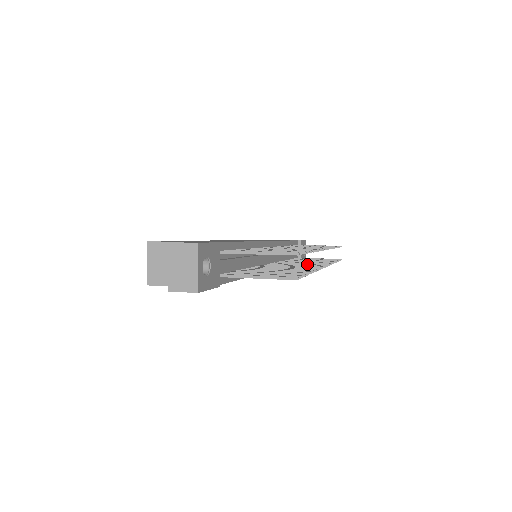
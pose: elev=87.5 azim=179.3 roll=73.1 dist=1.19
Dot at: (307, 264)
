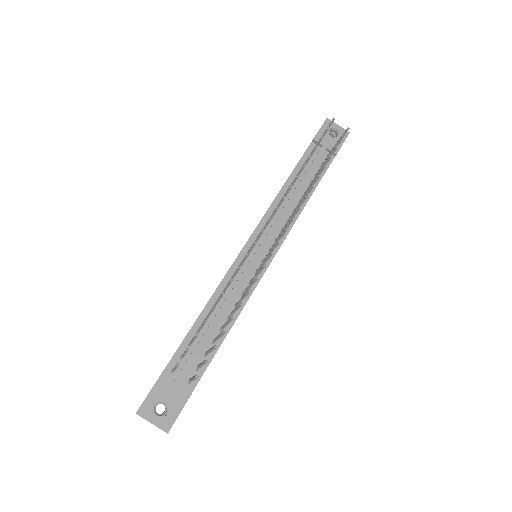
Dot at: (278, 238)
